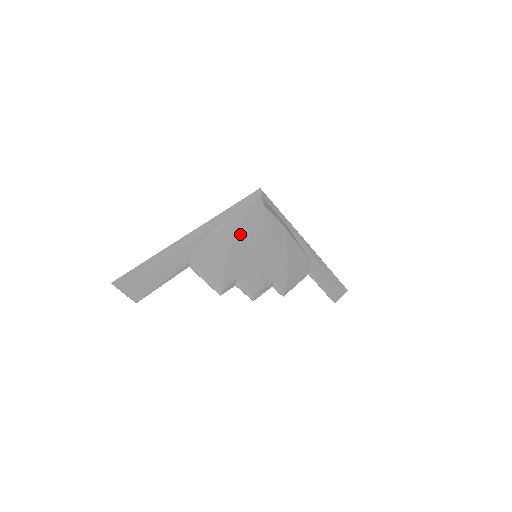
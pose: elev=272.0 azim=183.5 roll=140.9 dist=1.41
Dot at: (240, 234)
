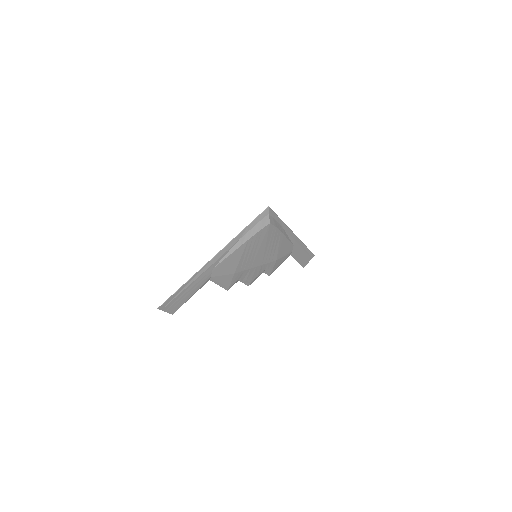
Dot at: (248, 248)
